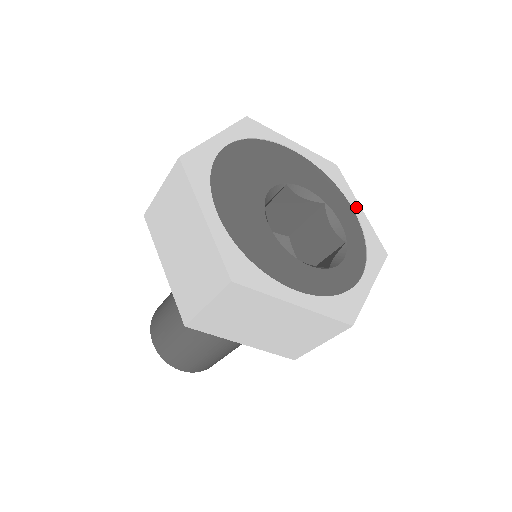
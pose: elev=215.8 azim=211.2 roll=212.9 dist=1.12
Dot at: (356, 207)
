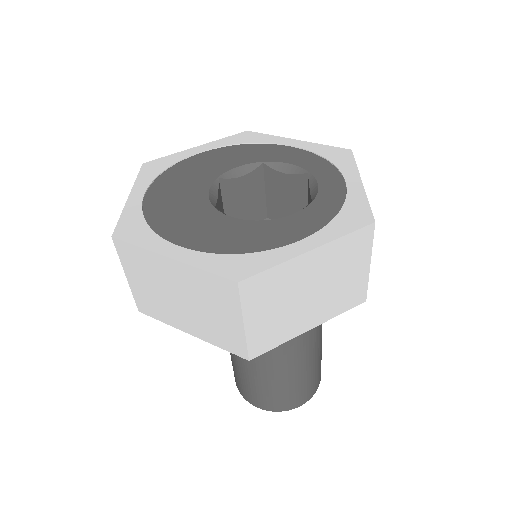
Dot at: (291, 143)
